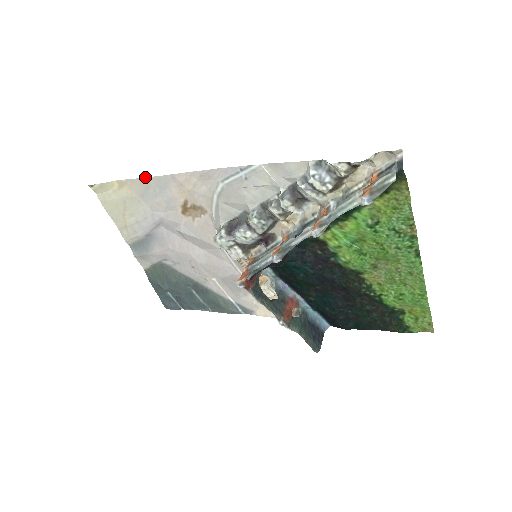
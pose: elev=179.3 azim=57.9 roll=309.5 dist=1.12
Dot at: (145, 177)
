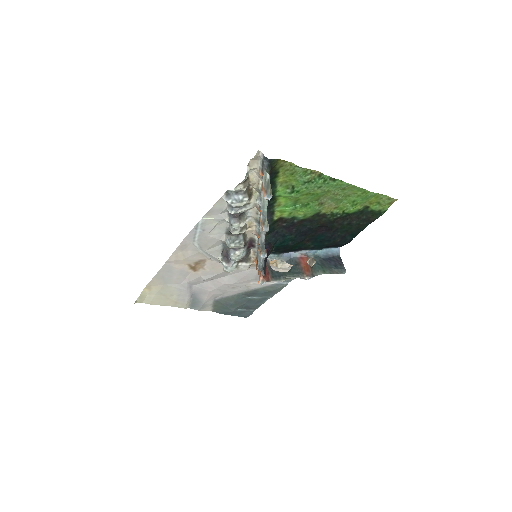
Dot at: (155, 275)
